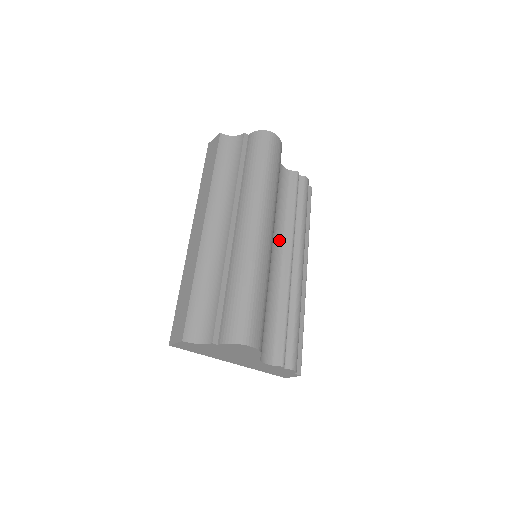
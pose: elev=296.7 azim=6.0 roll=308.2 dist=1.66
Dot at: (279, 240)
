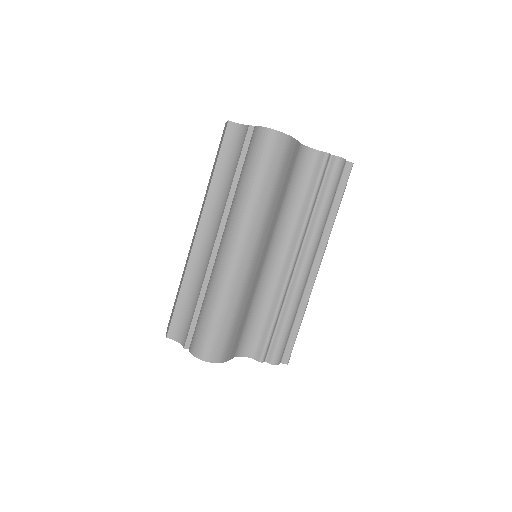
Dot at: (285, 239)
